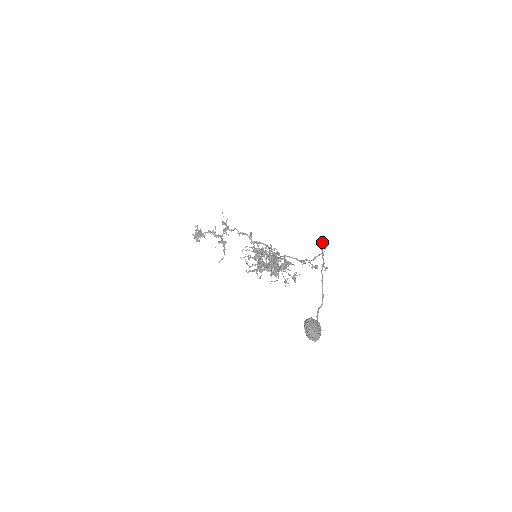
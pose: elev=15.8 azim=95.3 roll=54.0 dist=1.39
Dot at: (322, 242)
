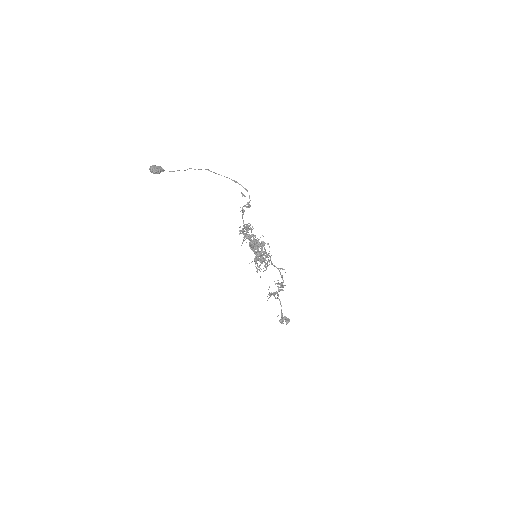
Dot at: occluded
